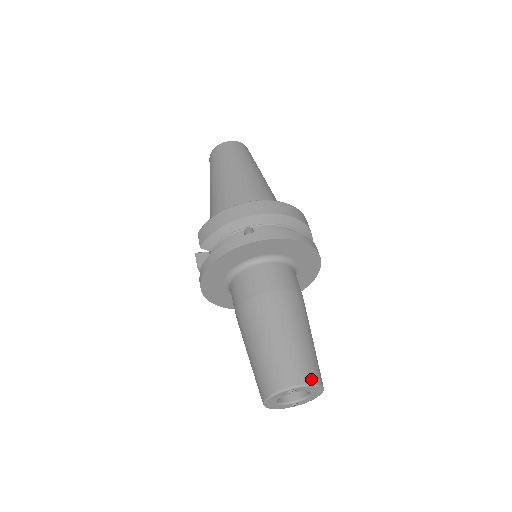
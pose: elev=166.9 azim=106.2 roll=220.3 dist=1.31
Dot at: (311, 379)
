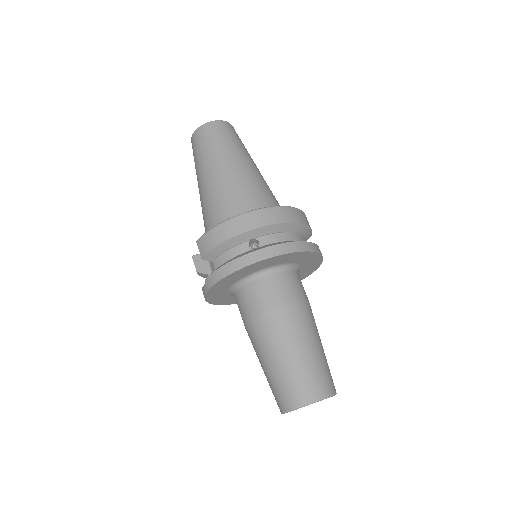
Dot at: (327, 391)
